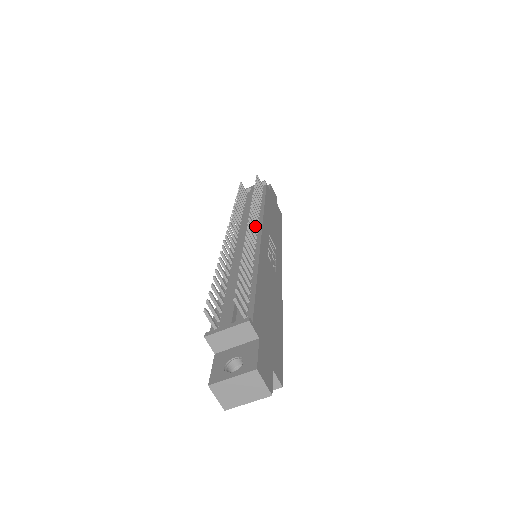
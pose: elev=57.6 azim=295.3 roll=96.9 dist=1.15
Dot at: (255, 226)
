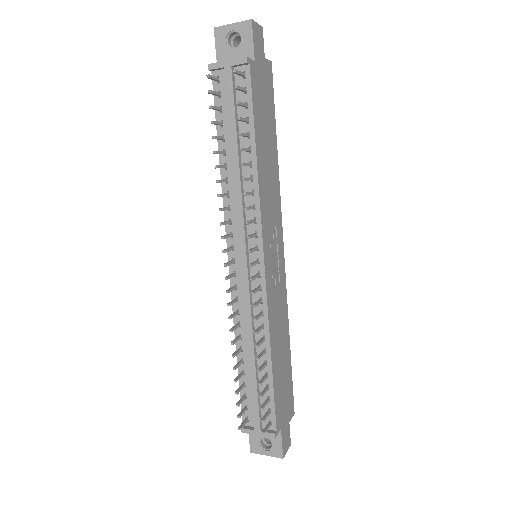
Dot at: (255, 250)
